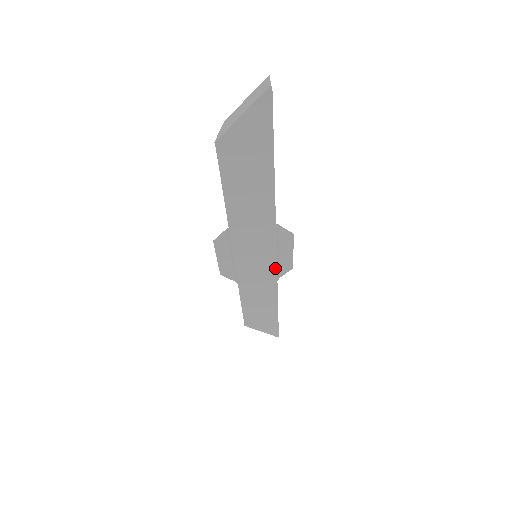
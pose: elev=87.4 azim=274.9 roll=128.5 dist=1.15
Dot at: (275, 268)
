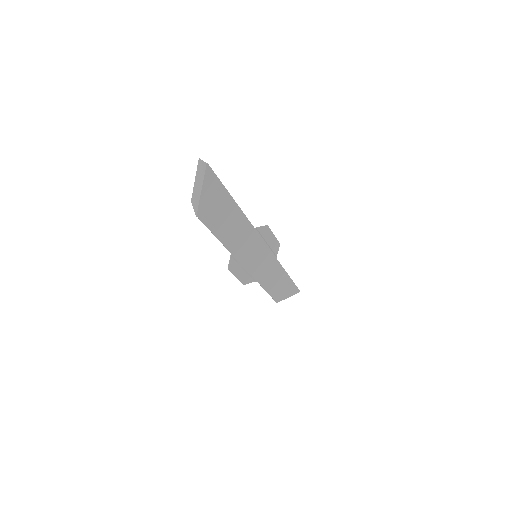
Dot at: (271, 253)
